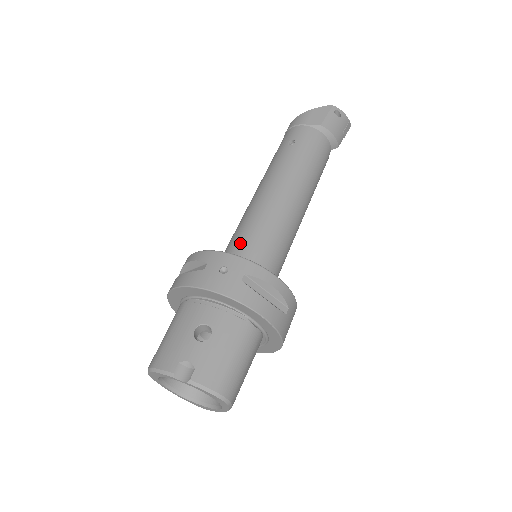
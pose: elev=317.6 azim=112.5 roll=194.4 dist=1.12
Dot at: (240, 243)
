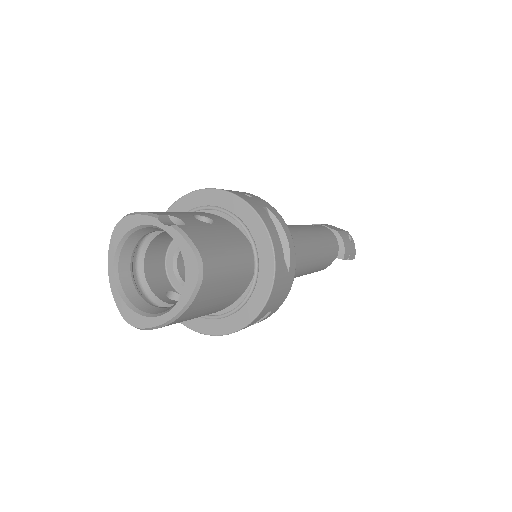
Dot at: occluded
